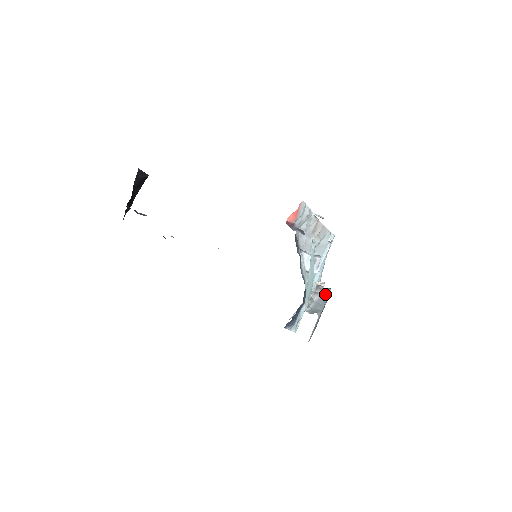
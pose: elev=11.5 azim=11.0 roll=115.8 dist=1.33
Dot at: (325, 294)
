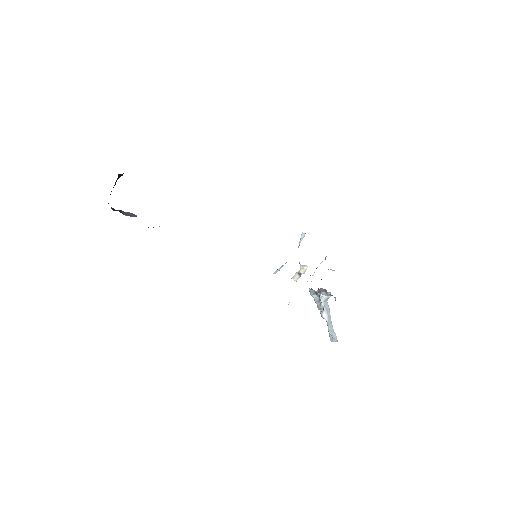
Dot at: (327, 305)
